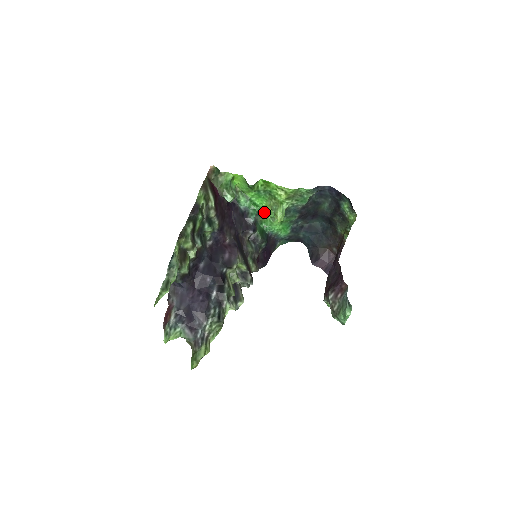
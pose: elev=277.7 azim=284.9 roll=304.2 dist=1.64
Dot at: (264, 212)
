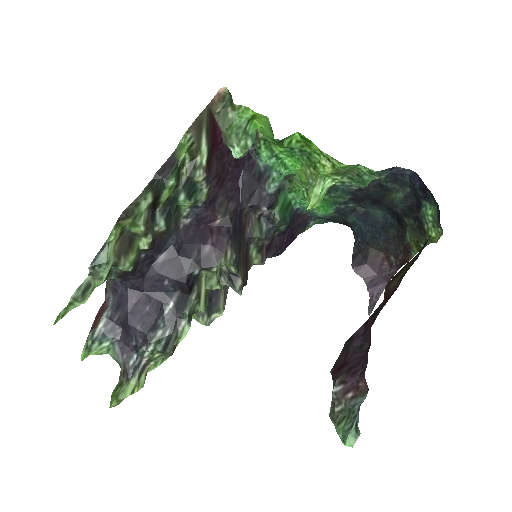
Dot at: (296, 178)
